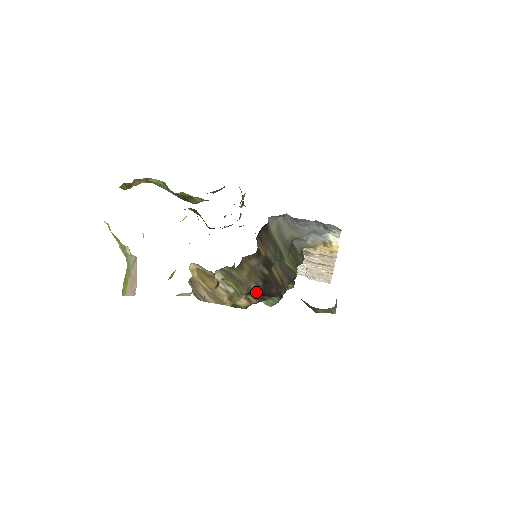
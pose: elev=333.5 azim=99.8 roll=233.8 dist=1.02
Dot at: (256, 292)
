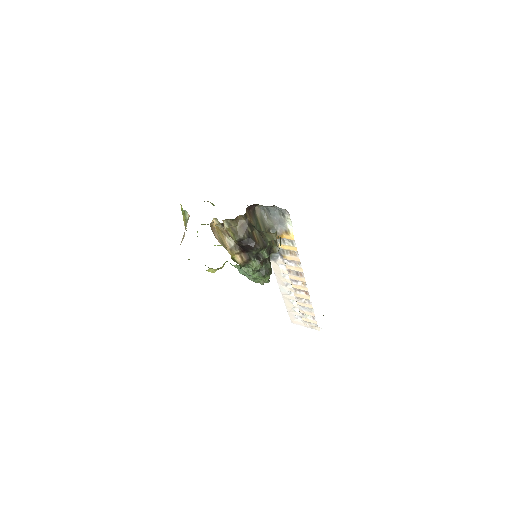
Dot at: (243, 242)
